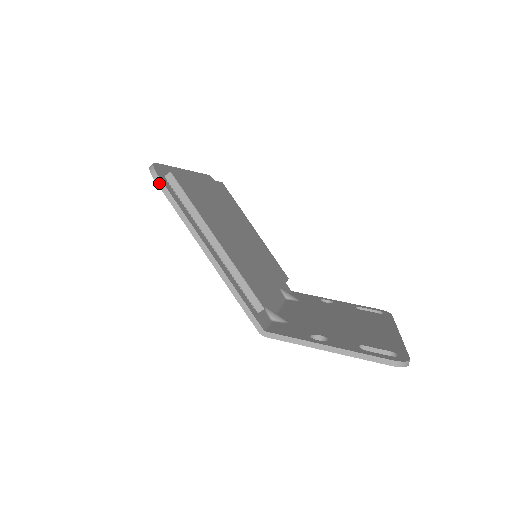
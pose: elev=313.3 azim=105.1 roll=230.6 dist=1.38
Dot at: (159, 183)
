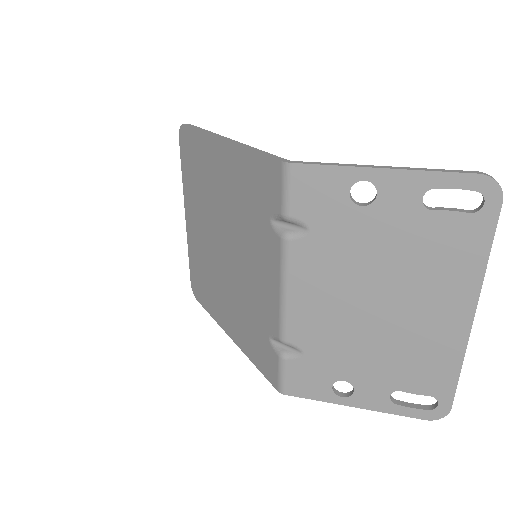
Dot at: (188, 125)
